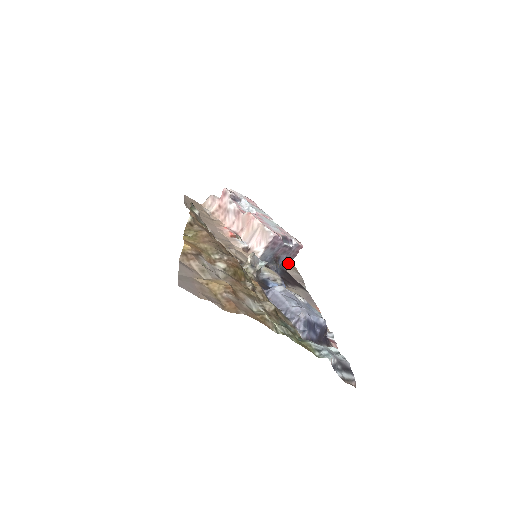
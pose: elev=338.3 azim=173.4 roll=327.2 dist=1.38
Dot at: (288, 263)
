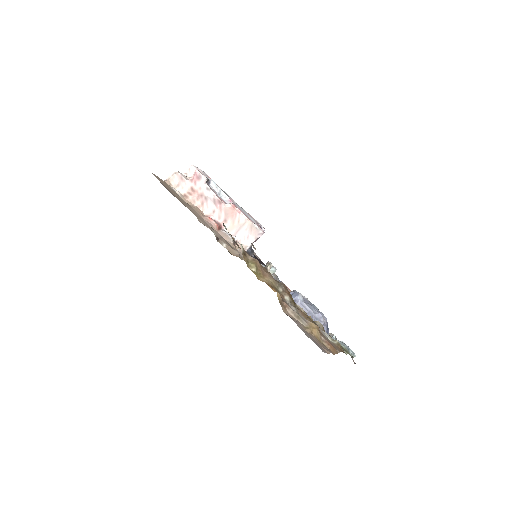
Dot at: occluded
